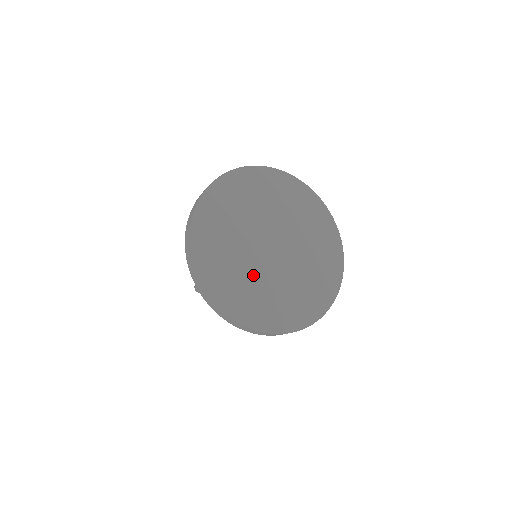
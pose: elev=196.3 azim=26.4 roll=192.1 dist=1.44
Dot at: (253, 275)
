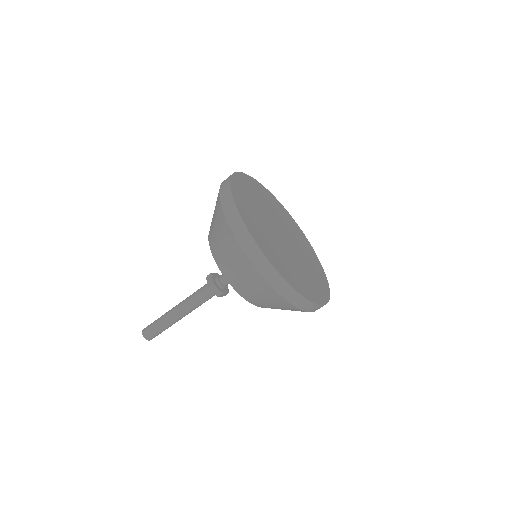
Dot at: (260, 212)
